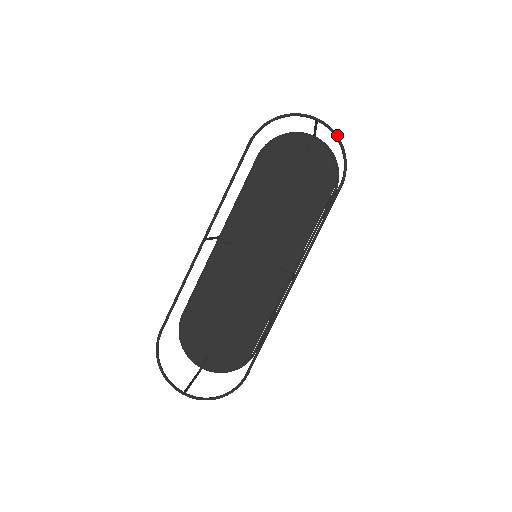
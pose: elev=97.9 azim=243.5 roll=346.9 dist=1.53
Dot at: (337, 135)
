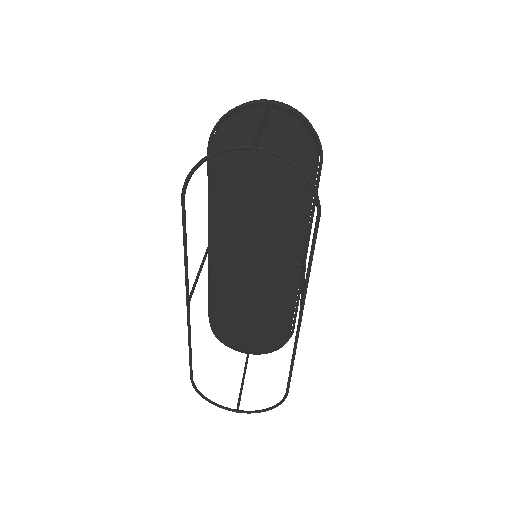
Dot at: (290, 160)
